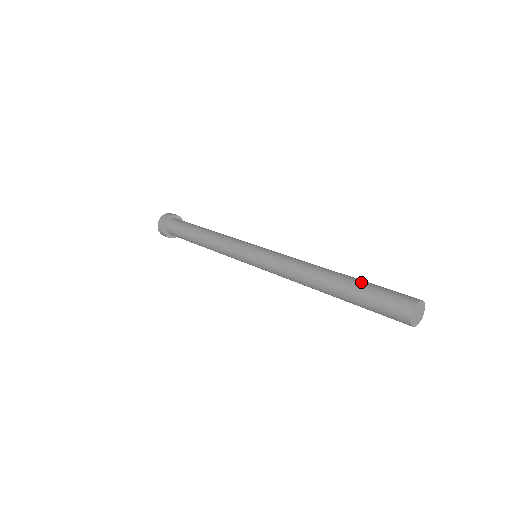
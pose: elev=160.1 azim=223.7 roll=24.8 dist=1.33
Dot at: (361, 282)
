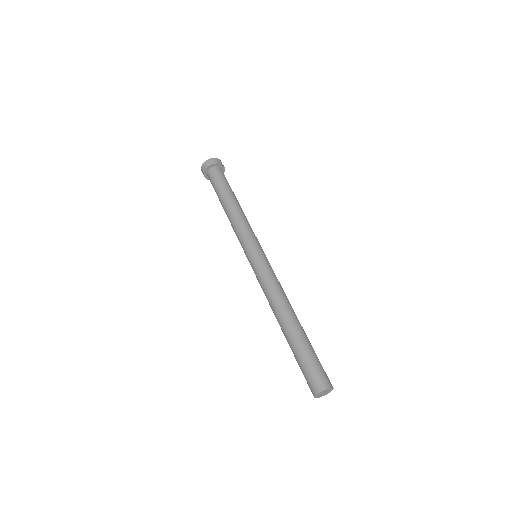
Dot at: (306, 343)
